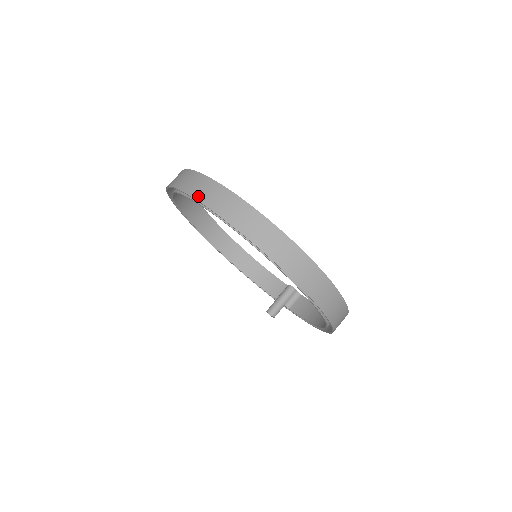
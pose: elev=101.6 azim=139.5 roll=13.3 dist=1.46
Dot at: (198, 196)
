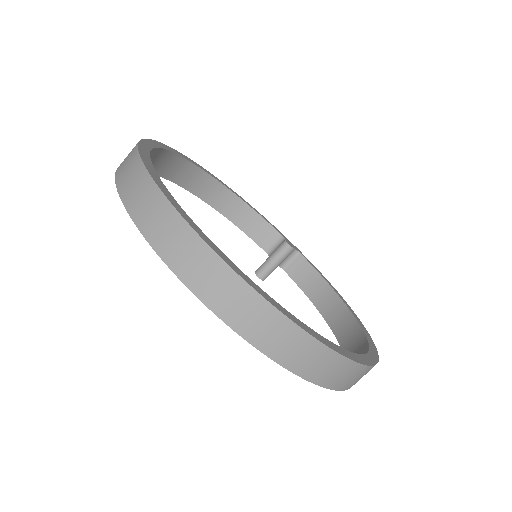
Dot at: (189, 280)
